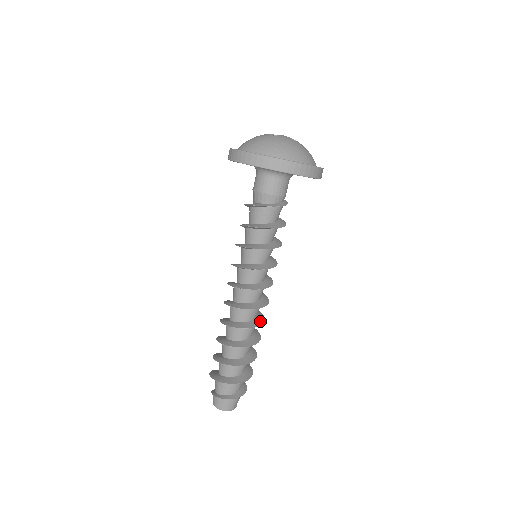
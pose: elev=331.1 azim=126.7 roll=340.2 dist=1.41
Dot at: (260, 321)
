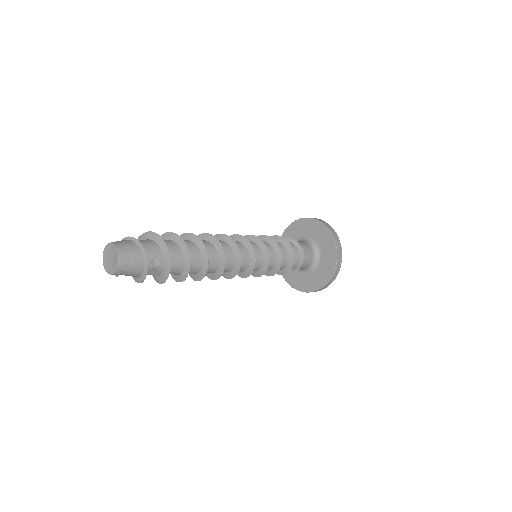
Dot at: (223, 257)
